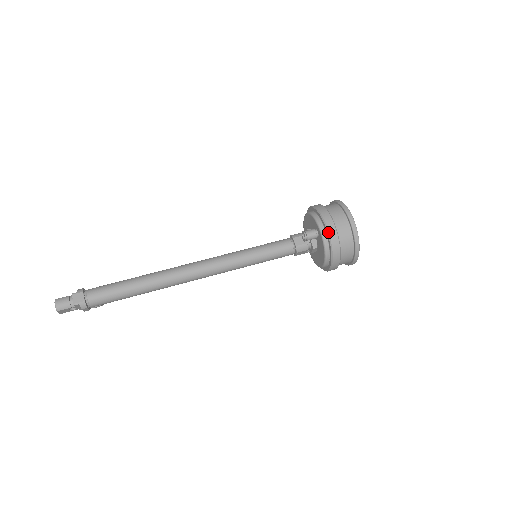
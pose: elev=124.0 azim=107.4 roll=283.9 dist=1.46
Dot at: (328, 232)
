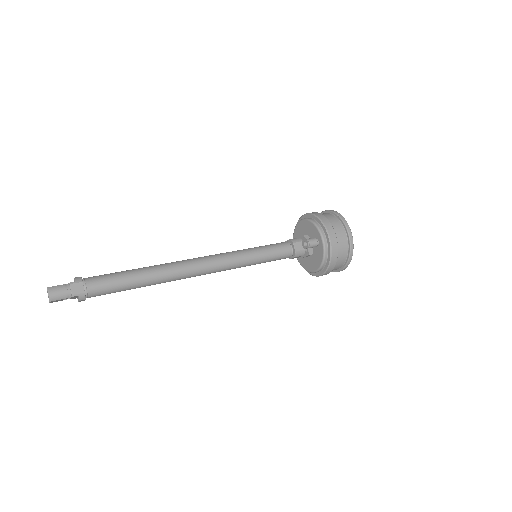
Dot at: (331, 244)
